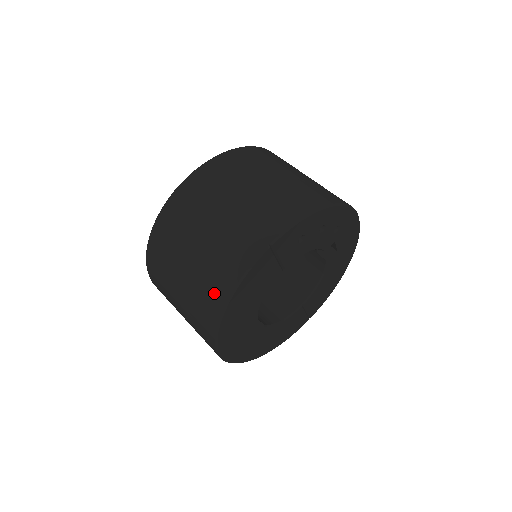
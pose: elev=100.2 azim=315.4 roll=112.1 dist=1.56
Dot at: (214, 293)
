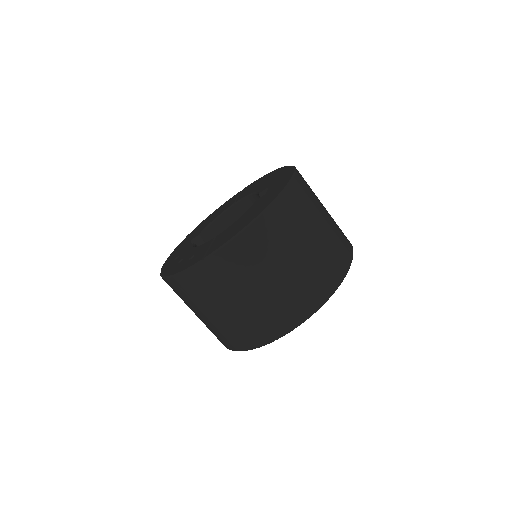
Dot at: (226, 342)
